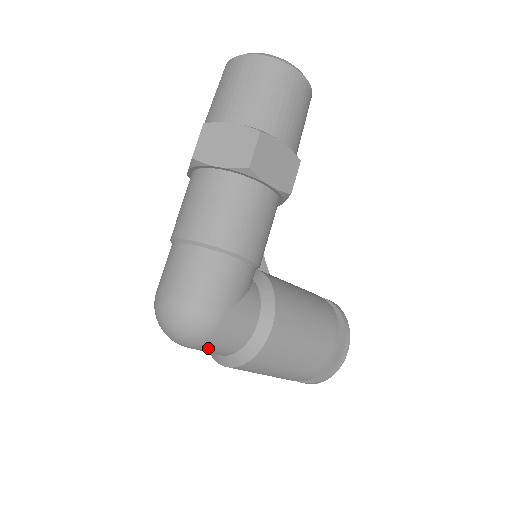
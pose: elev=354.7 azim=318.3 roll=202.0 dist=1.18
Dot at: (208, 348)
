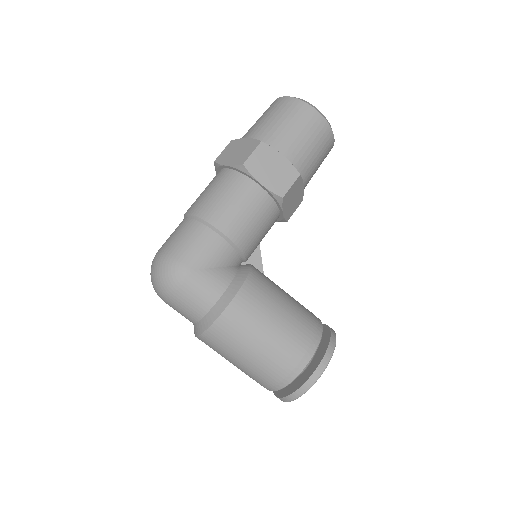
Dot at: (177, 304)
